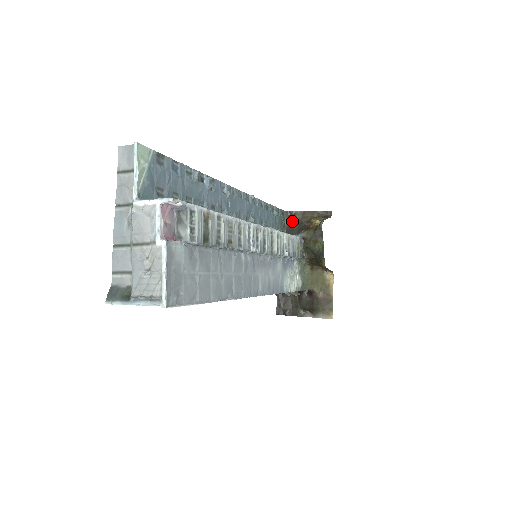
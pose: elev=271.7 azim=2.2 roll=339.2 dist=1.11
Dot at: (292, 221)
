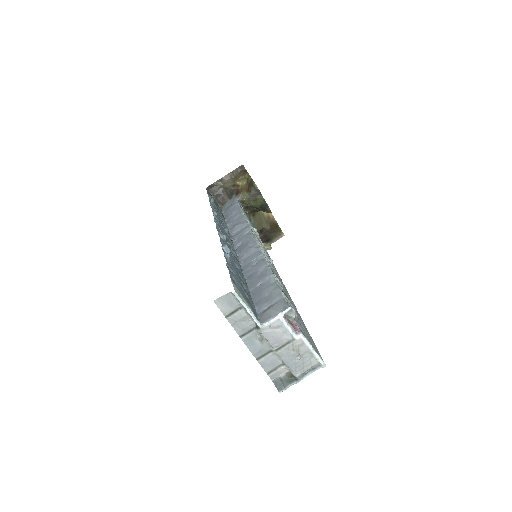
Dot at: (217, 192)
